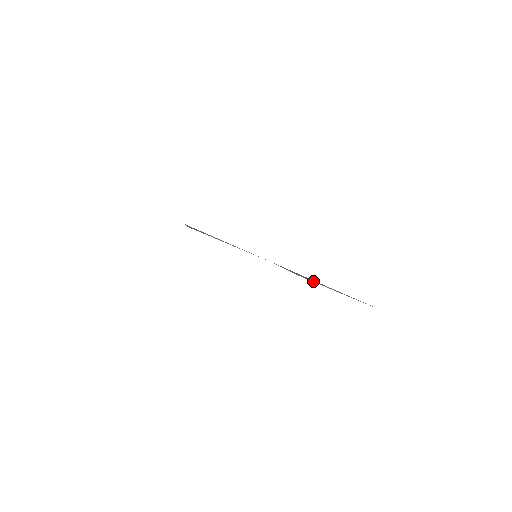
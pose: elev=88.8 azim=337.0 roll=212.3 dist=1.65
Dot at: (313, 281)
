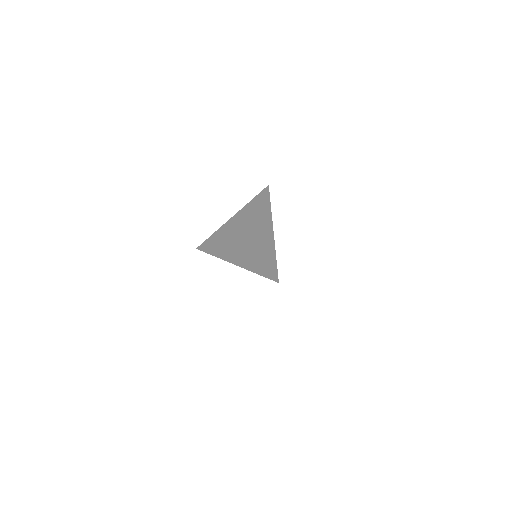
Dot at: occluded
